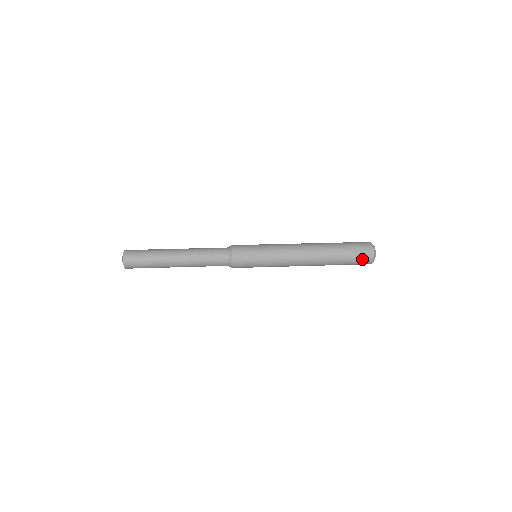
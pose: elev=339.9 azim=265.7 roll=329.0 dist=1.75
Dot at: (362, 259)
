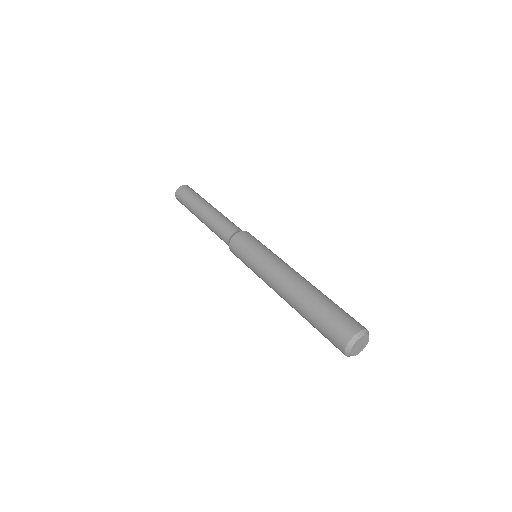
Dot at: (333, 344)
